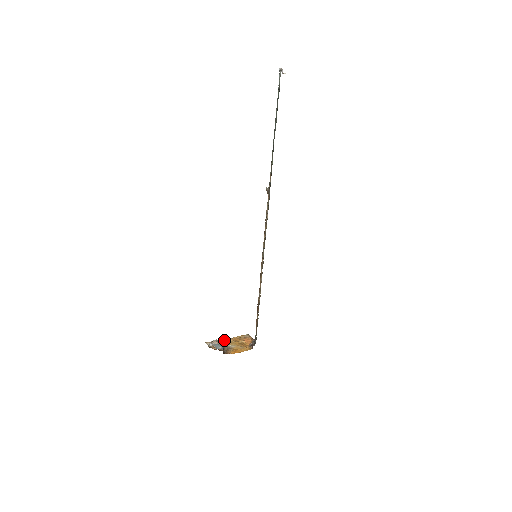
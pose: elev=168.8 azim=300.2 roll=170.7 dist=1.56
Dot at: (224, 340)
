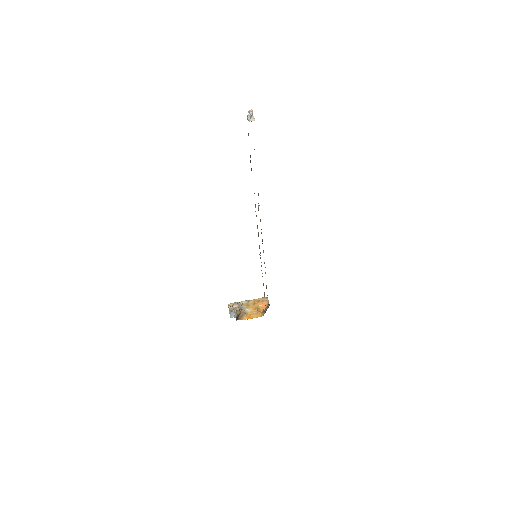
Dot at: (244, 302)
